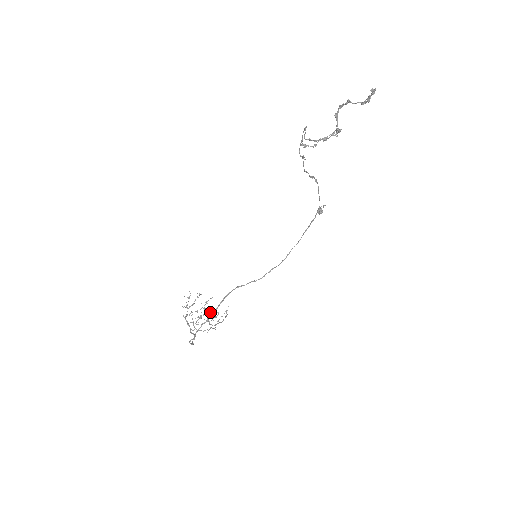
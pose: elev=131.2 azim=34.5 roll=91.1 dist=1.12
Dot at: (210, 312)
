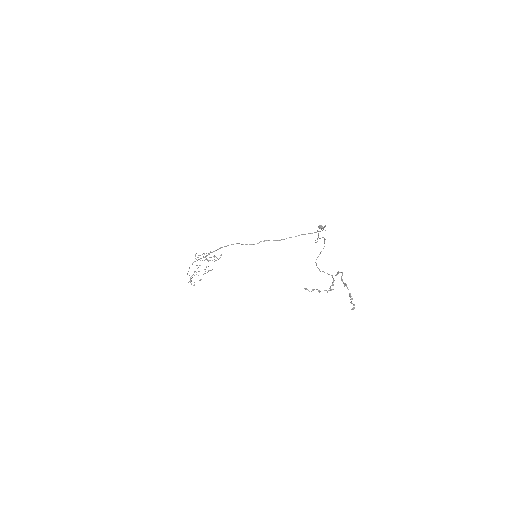
Dot at: occluded
